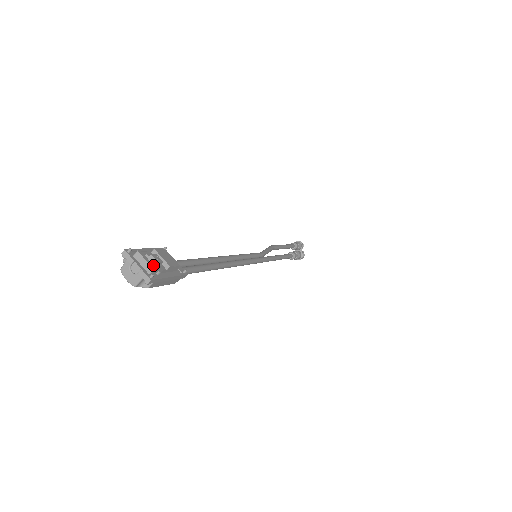
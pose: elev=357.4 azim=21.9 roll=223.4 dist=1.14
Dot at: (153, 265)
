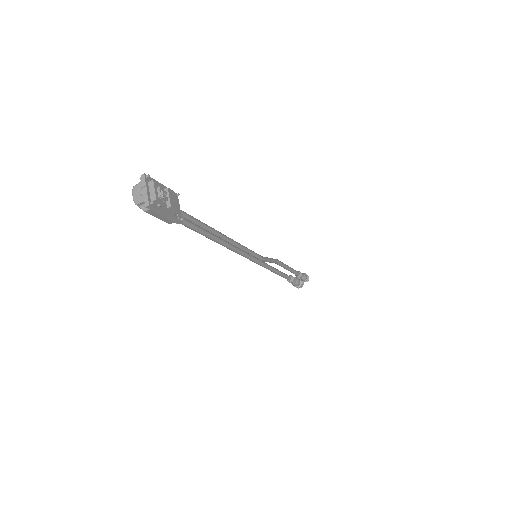
Dot at: (158, 196)
